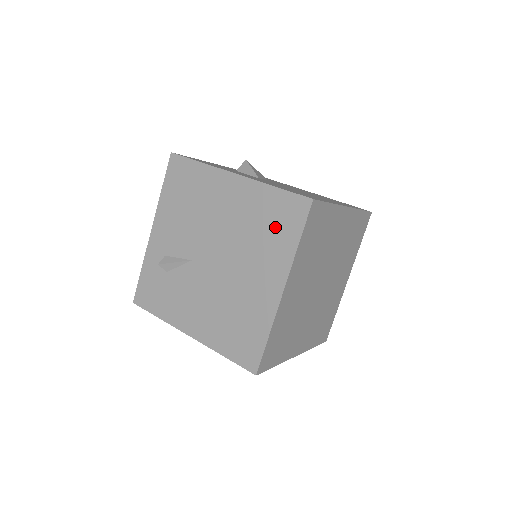
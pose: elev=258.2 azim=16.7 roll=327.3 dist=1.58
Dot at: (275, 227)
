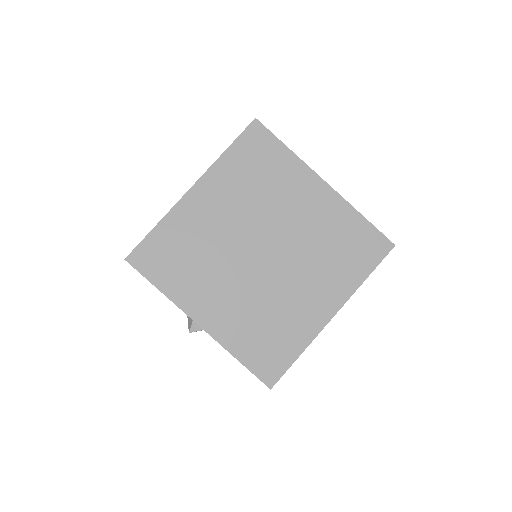
Dot at: occluded
